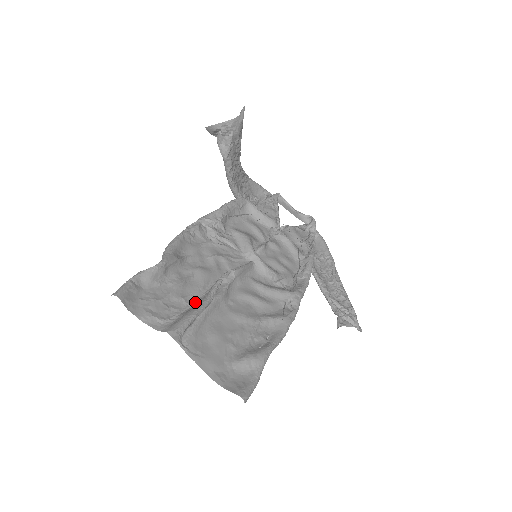
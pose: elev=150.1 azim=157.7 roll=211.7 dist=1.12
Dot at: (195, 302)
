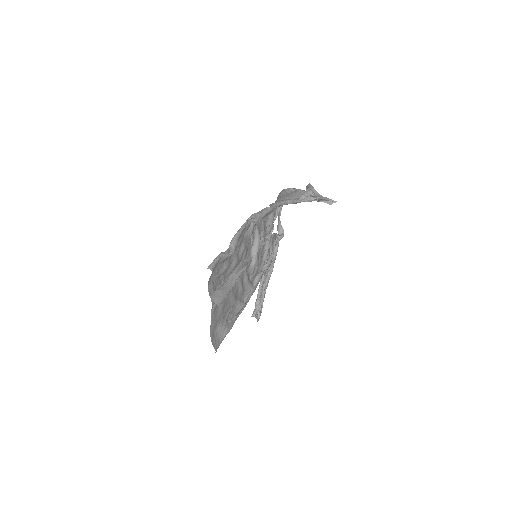
Dot at: (226, 281)
